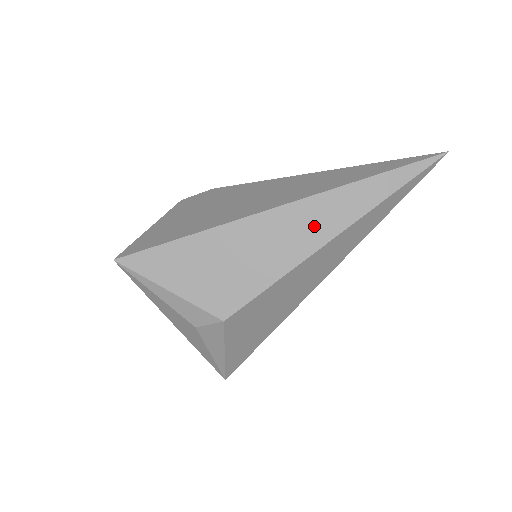
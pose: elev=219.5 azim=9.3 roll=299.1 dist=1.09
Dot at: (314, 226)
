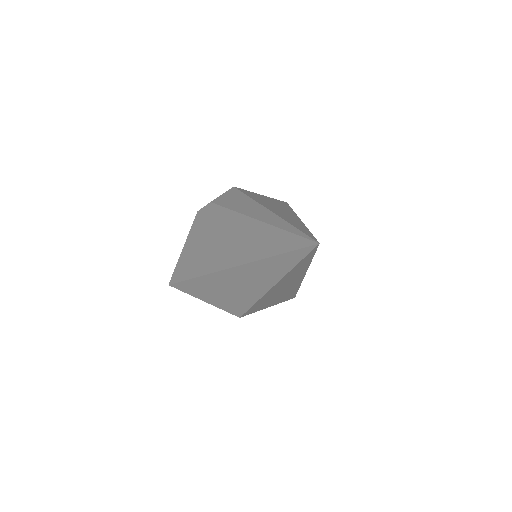
Dot at: (253, 282)
